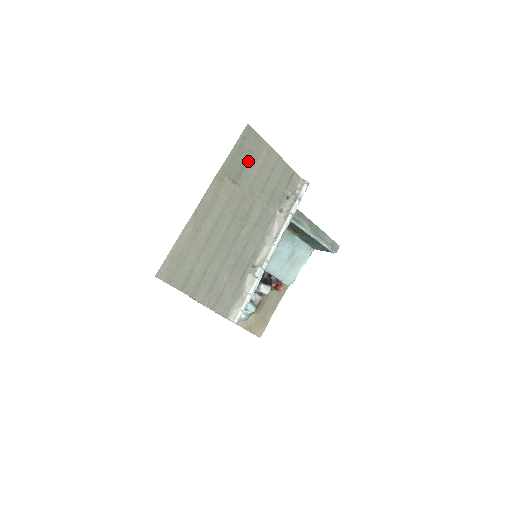
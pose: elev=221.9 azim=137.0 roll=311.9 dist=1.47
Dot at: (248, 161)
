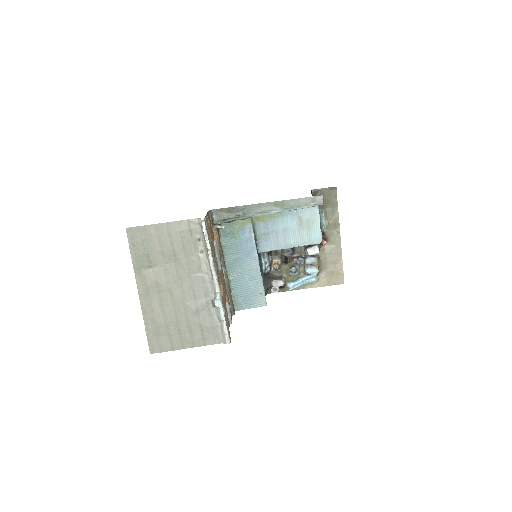
Dot at: (147, 247)
